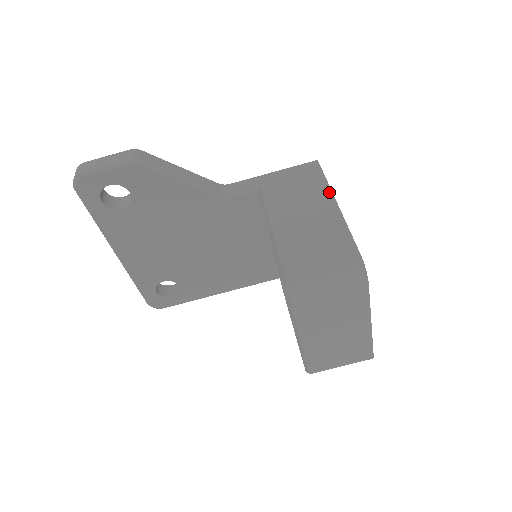
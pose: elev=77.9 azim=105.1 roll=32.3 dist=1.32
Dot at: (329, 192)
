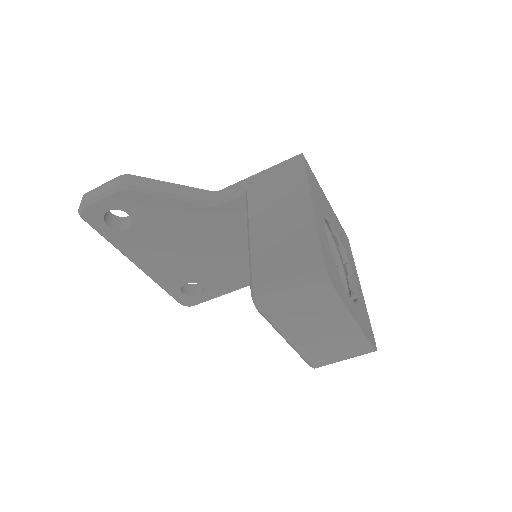
Dot at: (307, 190)
